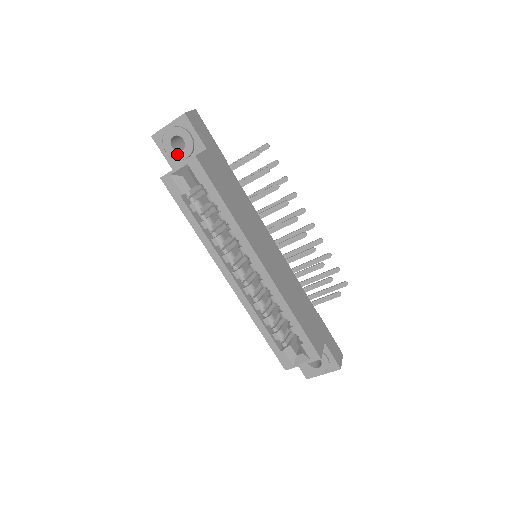
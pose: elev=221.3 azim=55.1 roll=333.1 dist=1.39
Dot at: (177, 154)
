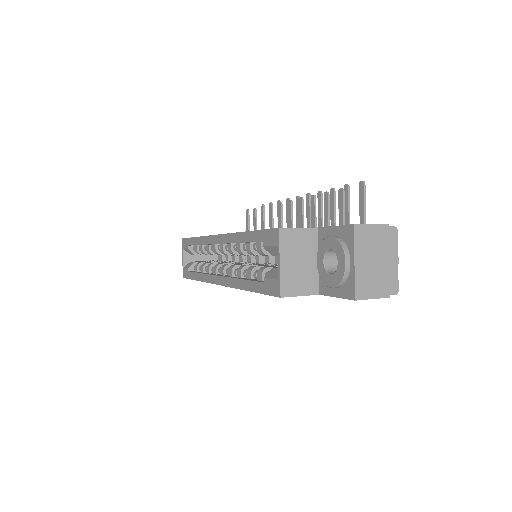
Dot at: occluded
